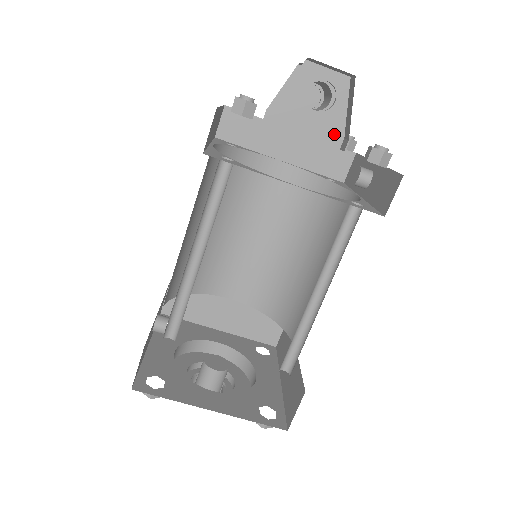
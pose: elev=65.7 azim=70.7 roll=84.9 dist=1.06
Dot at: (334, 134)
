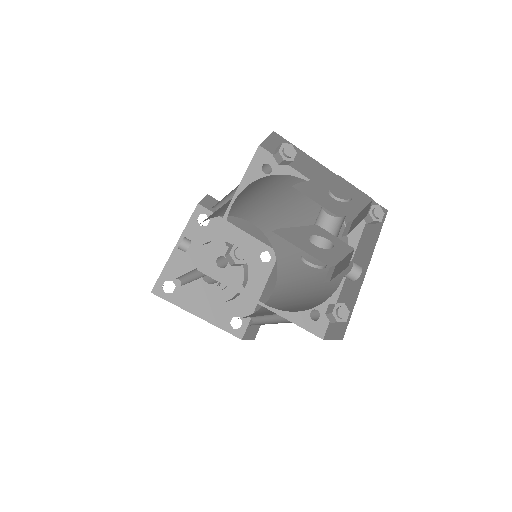
Dot at: (328, 260)
